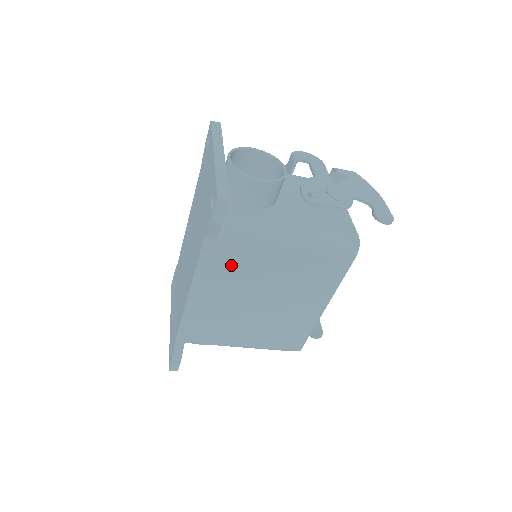
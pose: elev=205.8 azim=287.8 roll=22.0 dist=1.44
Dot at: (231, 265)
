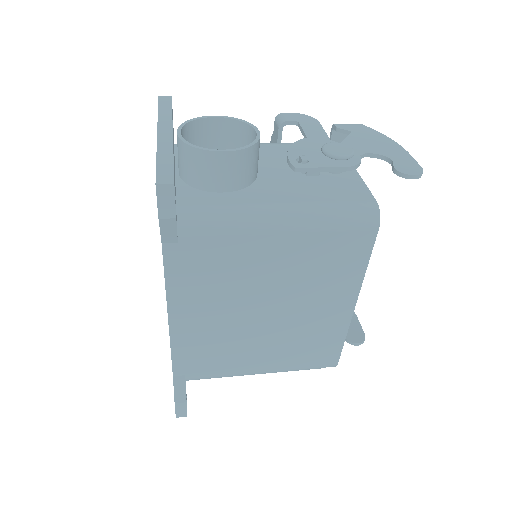
Dot at: (211, 273)
